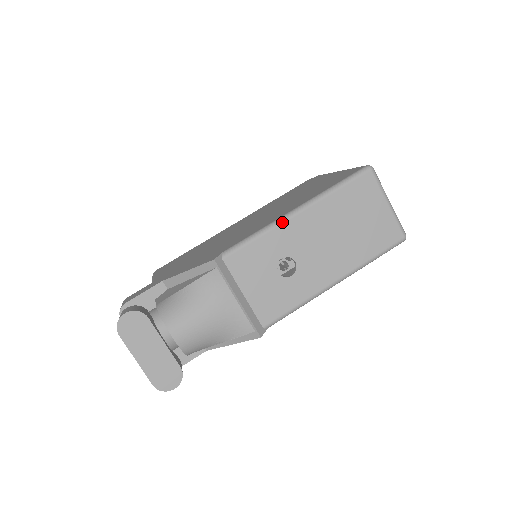
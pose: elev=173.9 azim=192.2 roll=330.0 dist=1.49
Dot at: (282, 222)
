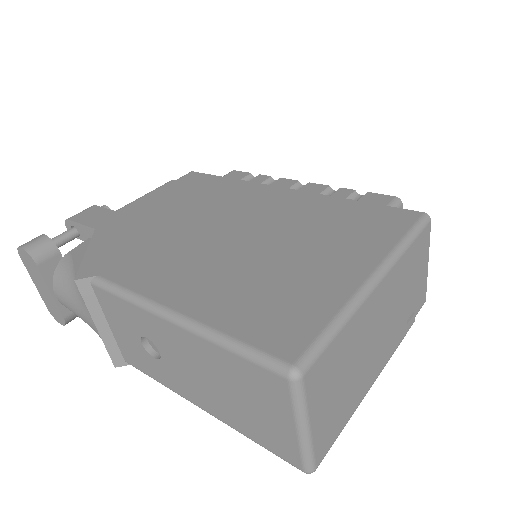
Dot at: (151, 311)
